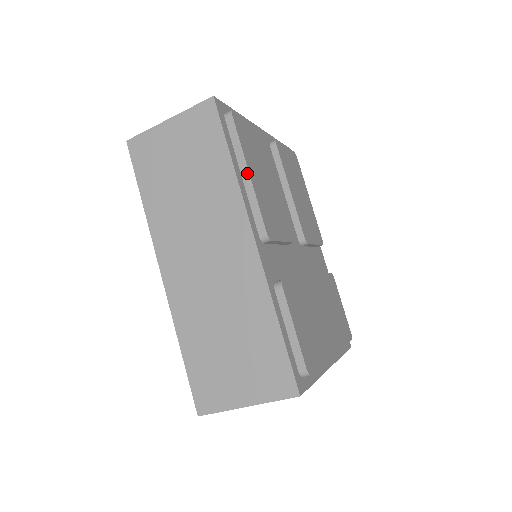
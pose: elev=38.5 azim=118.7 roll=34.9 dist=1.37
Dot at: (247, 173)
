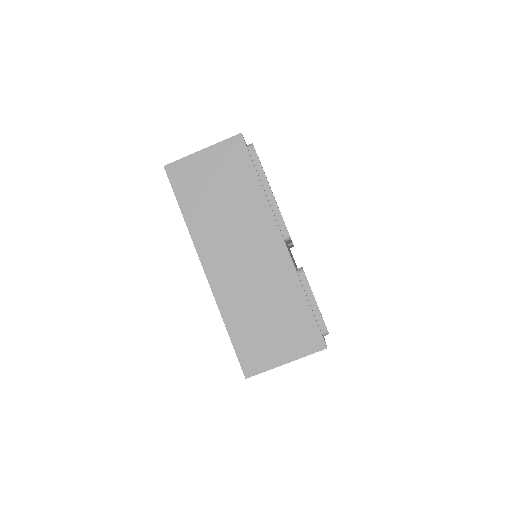
Dot at: (270, 190)
